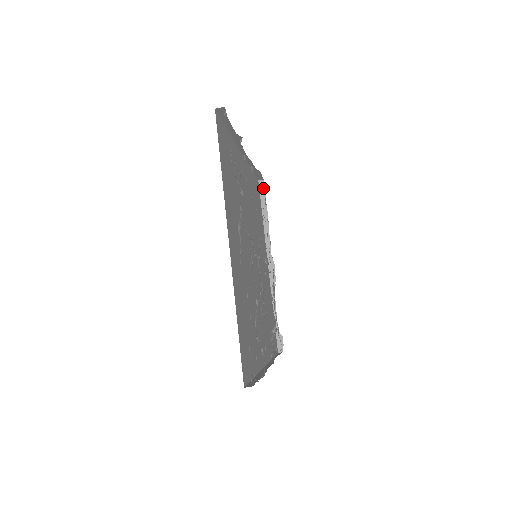
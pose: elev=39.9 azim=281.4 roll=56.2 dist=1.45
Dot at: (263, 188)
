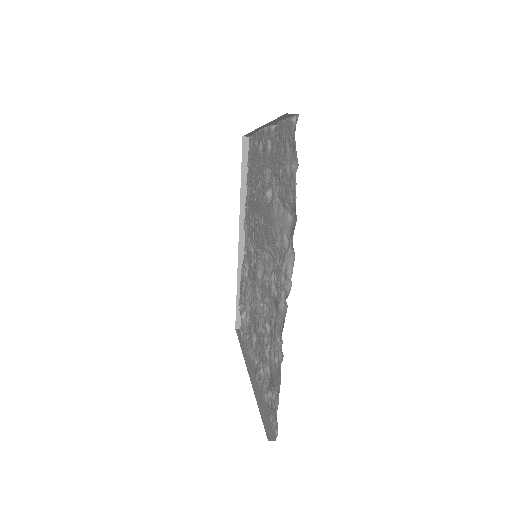
Dot at: (247, 147)
